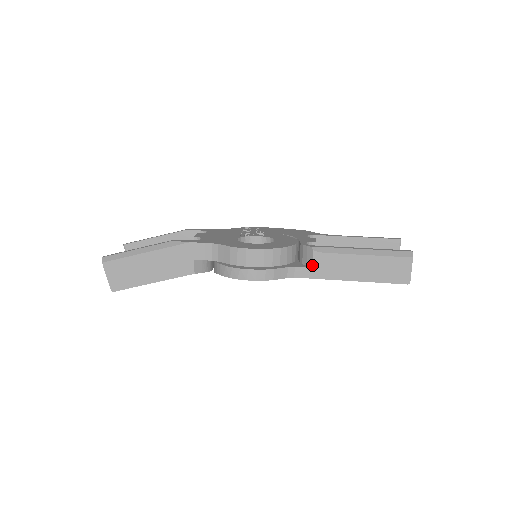
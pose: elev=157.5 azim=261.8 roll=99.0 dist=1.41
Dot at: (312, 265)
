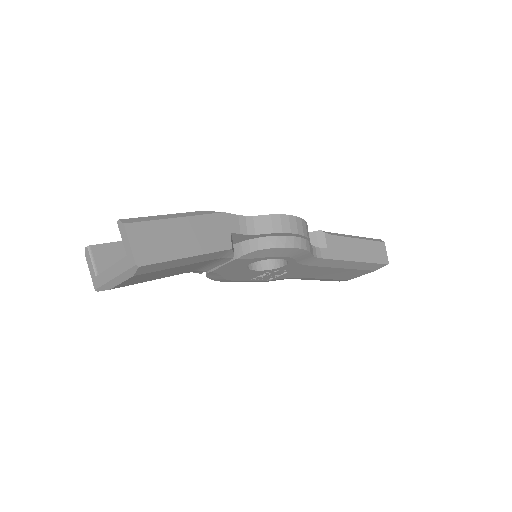
Dot at: (326, 246)
